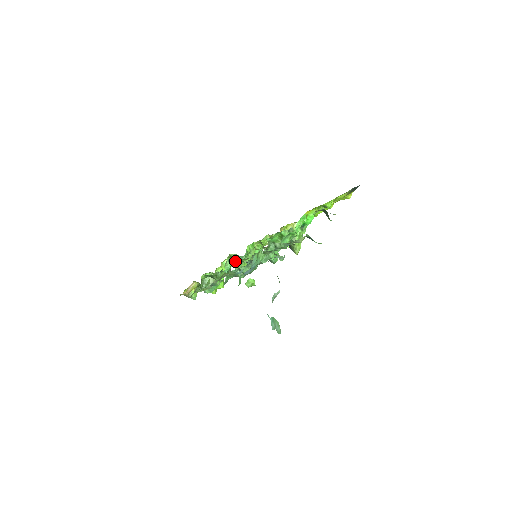
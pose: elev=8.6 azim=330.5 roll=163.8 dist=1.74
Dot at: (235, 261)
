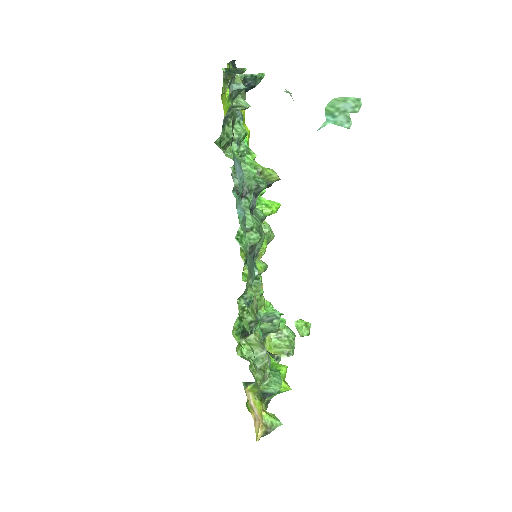
Dot at: occluded
